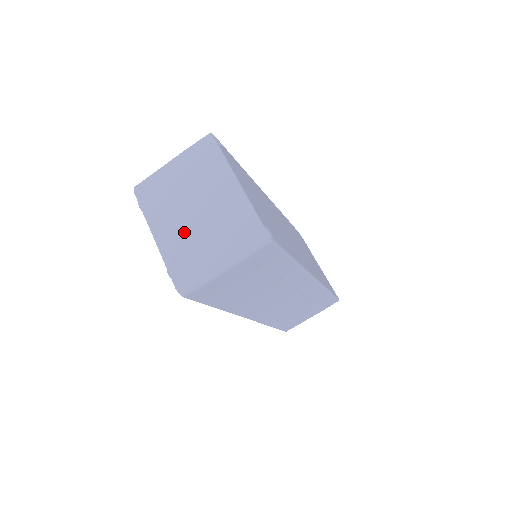
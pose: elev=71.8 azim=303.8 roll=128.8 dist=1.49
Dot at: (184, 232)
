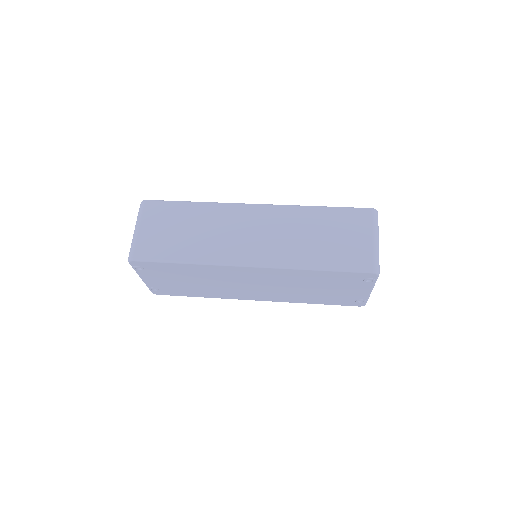
Dot at: occluded
